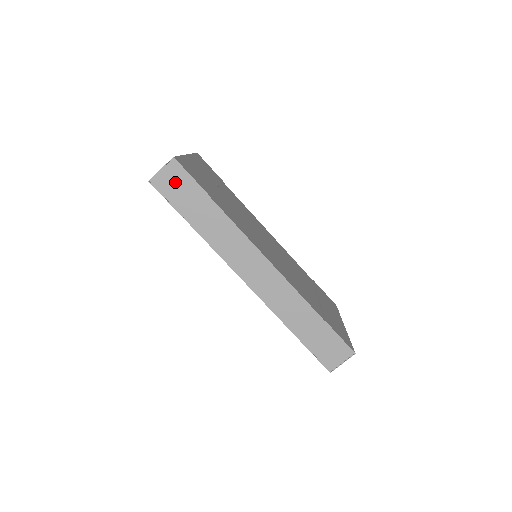
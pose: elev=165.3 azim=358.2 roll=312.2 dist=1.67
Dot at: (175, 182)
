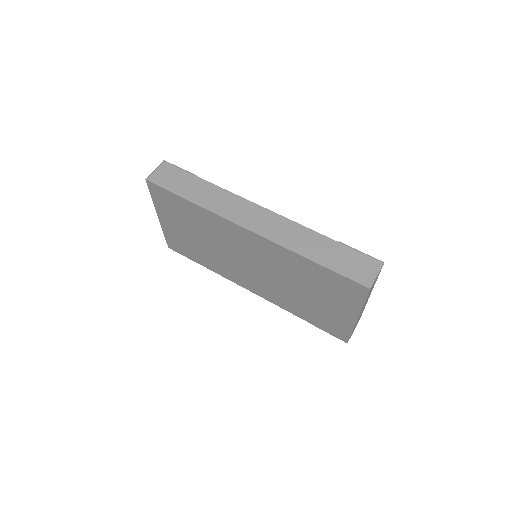
Dot at: (168, 175)
